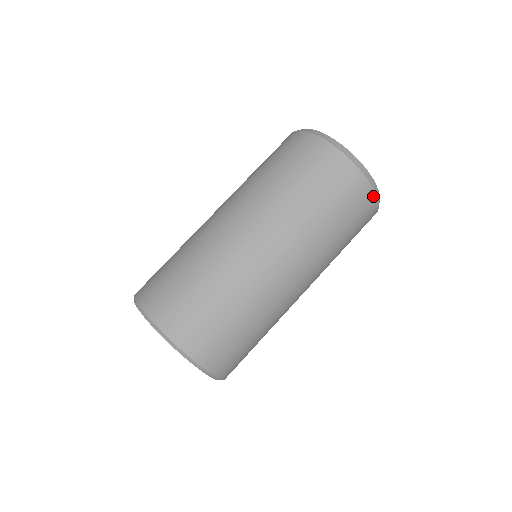
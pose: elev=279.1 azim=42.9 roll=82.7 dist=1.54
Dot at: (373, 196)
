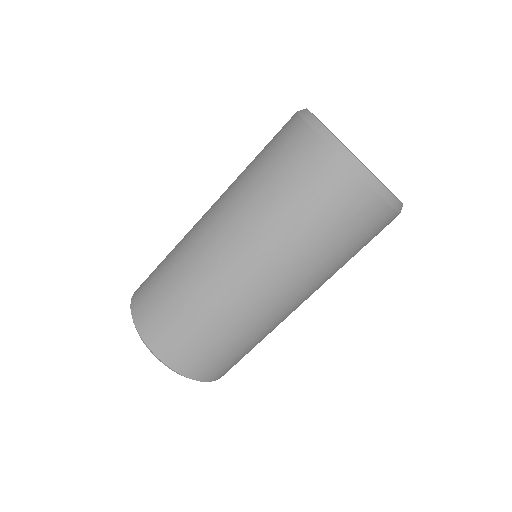
Dot at: occluded
